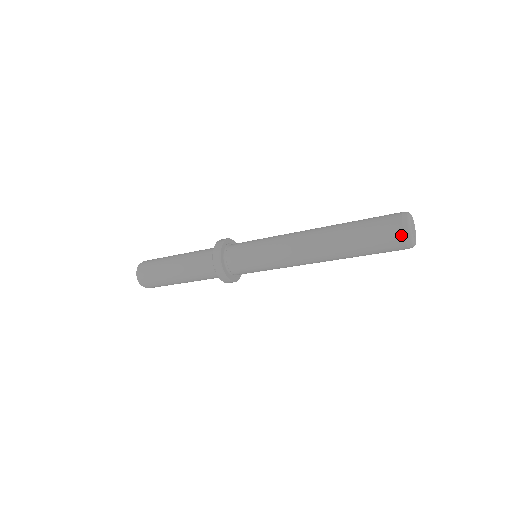
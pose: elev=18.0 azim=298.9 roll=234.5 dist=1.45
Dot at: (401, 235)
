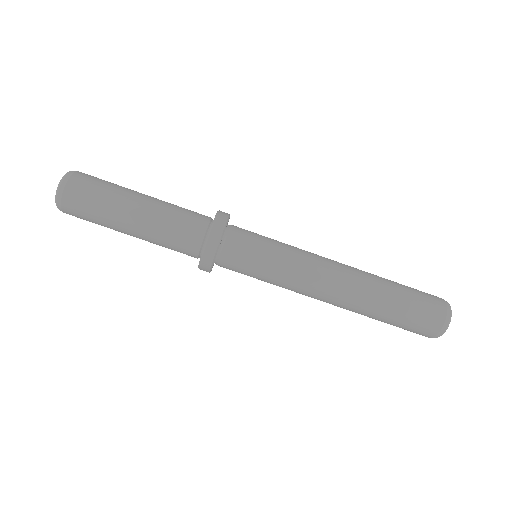
Dot at: (444, 310)
